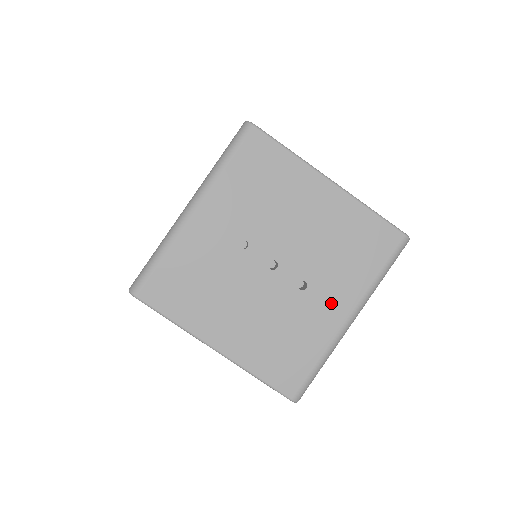
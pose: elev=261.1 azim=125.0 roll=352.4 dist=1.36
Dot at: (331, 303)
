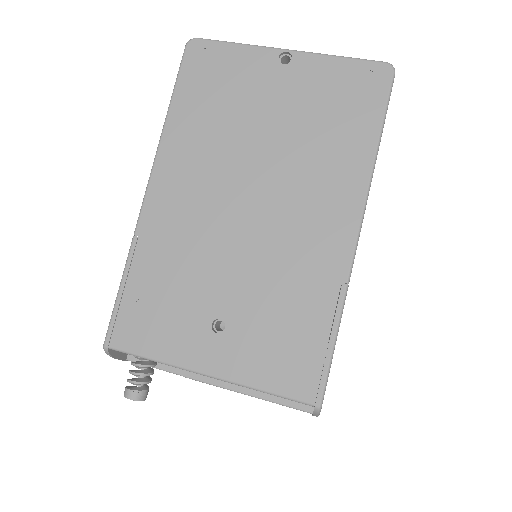
Dot at: occluded
